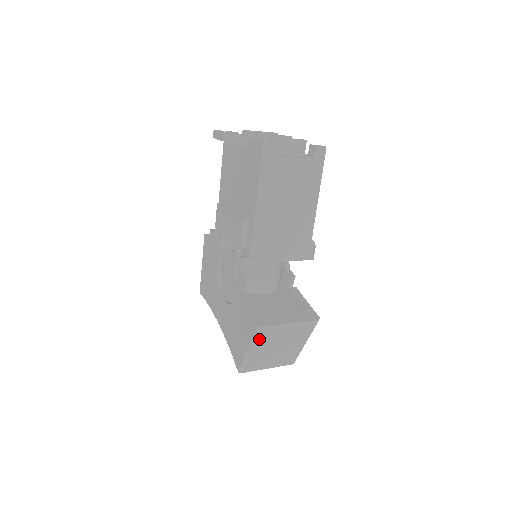
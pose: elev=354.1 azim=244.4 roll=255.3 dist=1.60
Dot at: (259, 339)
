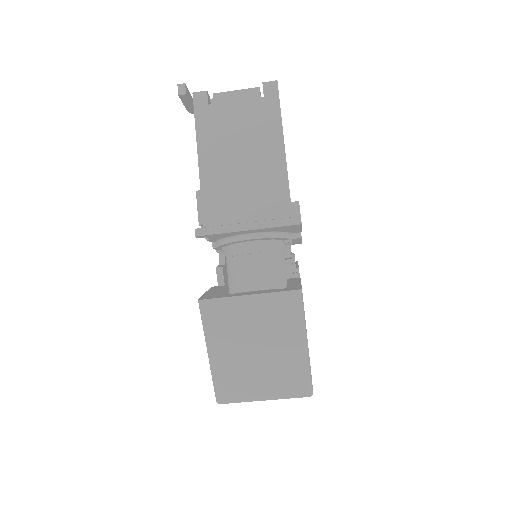
Dot at: (212, 327)
